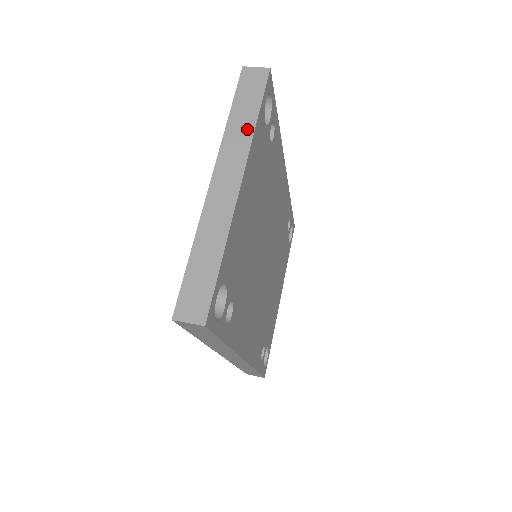
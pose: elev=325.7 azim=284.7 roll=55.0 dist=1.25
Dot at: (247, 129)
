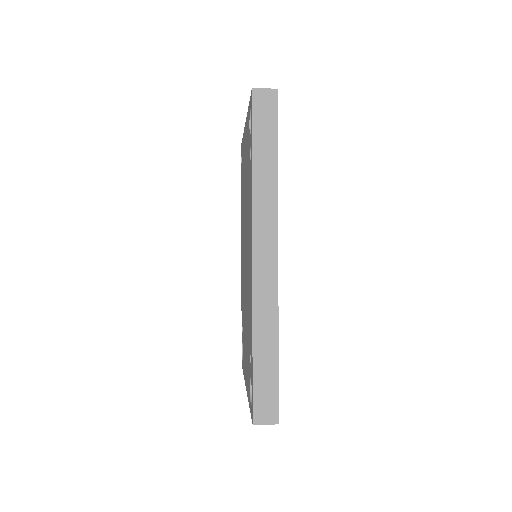
Dot at: occluded
